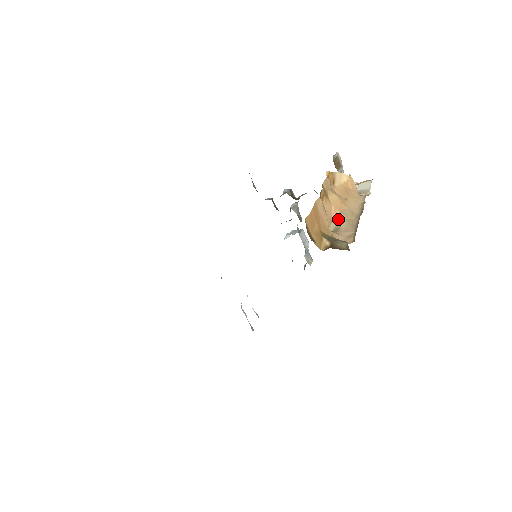
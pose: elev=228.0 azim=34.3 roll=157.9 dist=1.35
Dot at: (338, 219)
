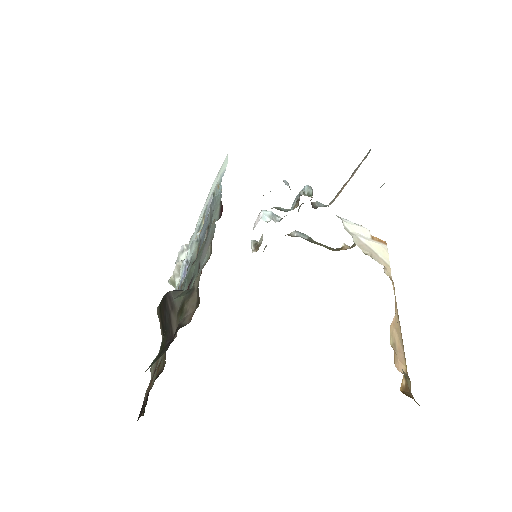
Dot at: (393, 327)
